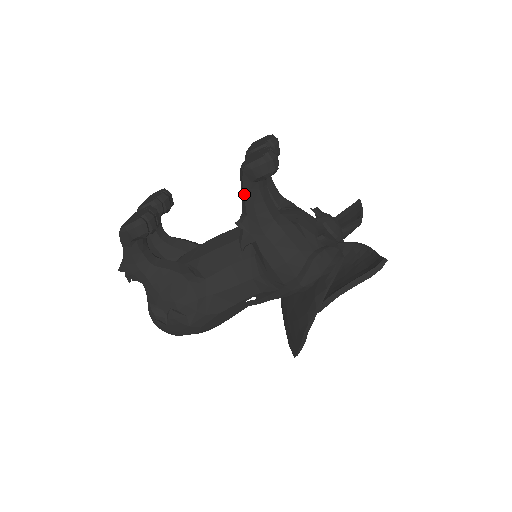
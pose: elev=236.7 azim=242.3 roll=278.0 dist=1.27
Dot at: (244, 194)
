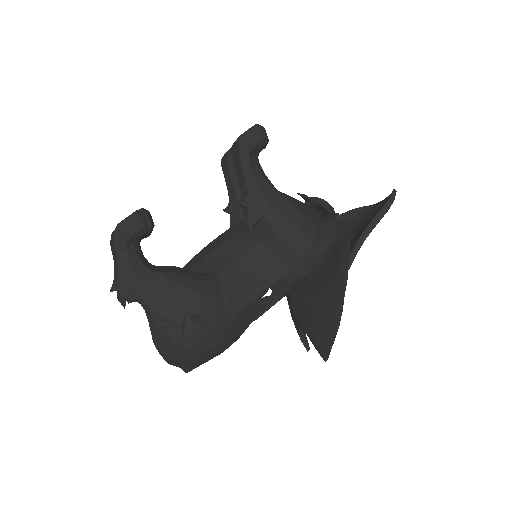
Dot at: (242, 169)
